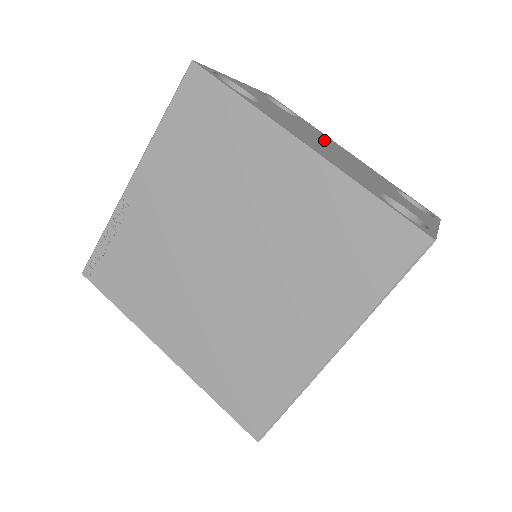
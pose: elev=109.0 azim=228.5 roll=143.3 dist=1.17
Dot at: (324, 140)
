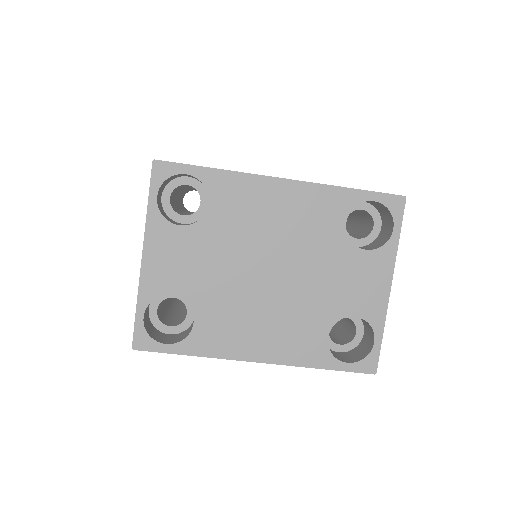
Dot at: (254, 242)
